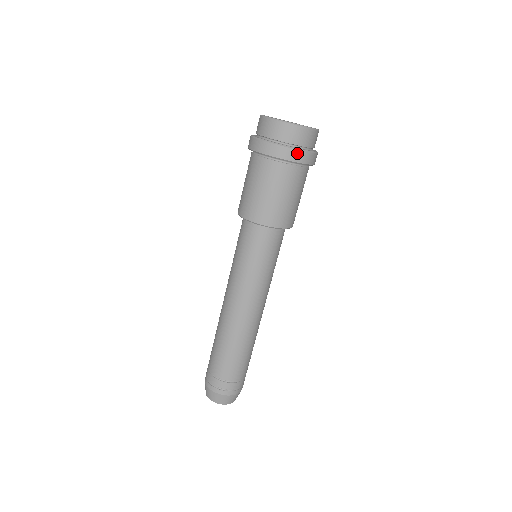
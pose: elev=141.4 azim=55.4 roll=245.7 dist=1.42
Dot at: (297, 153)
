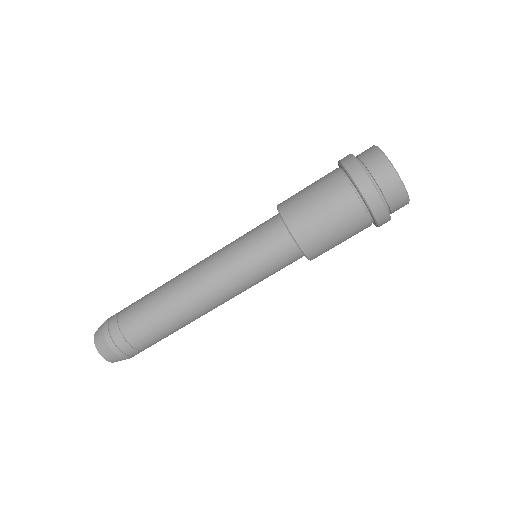
Dot at: (377, 198)
